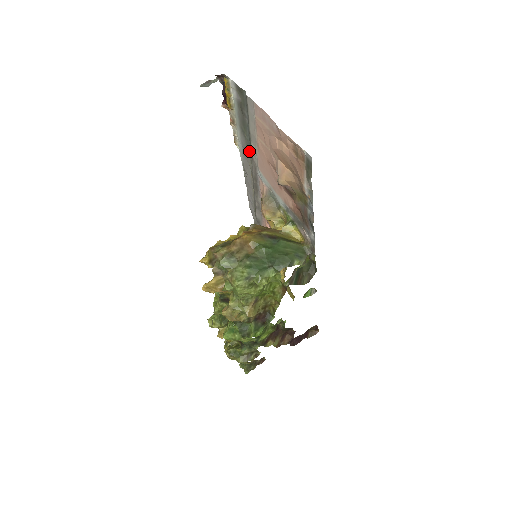
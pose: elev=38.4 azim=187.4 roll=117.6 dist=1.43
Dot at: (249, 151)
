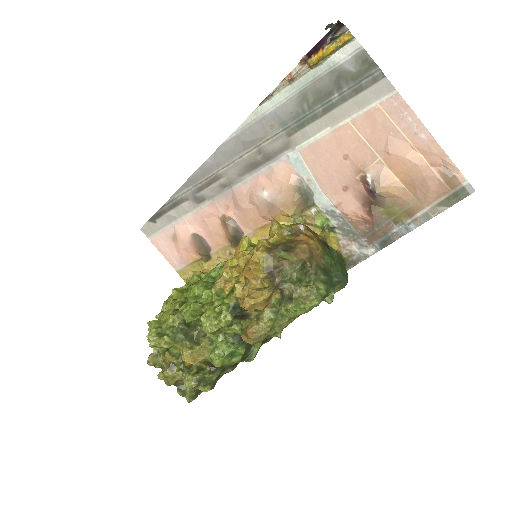
Dot at: (290, 124)
